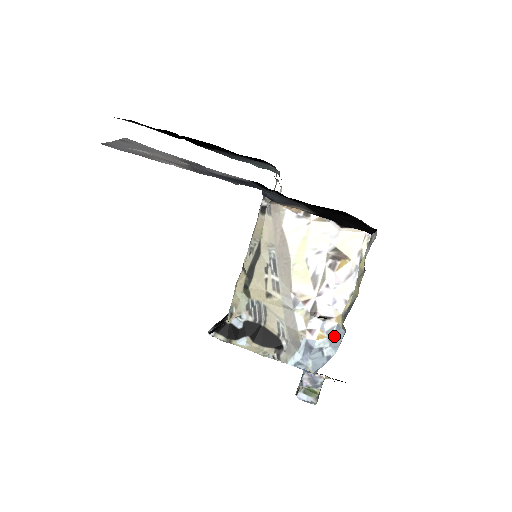
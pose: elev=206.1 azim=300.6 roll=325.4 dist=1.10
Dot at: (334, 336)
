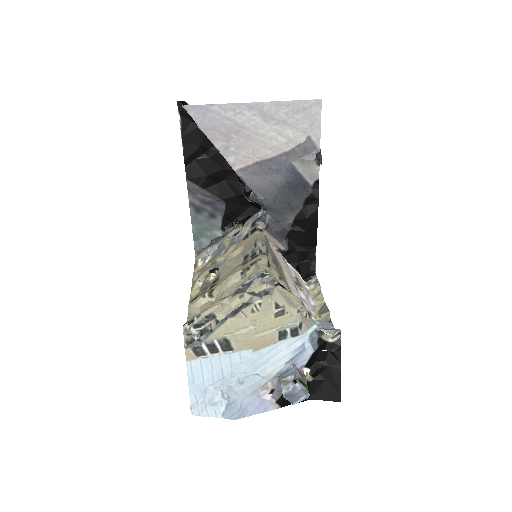
Dot at: (322, 323)
